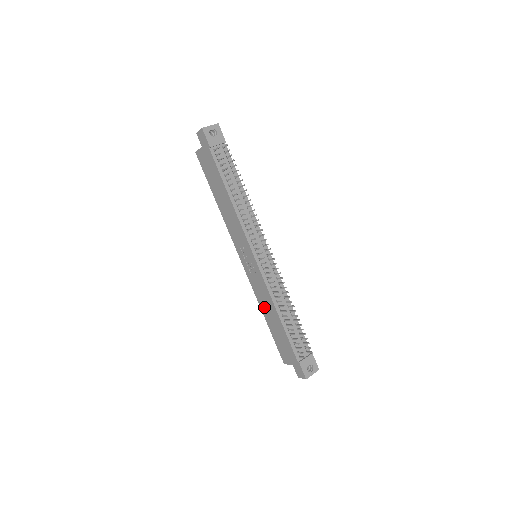
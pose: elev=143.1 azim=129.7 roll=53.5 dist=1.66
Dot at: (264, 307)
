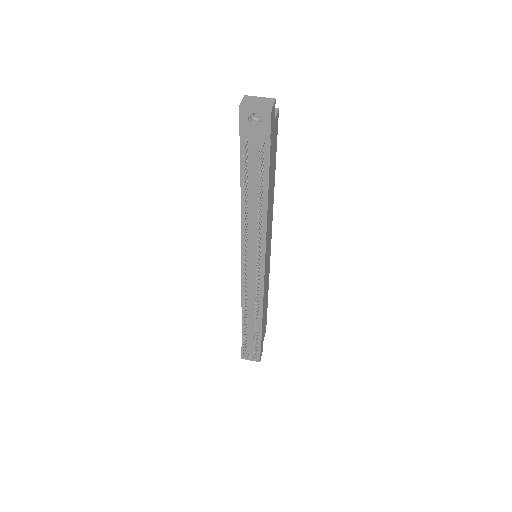
Dot at: occluded
